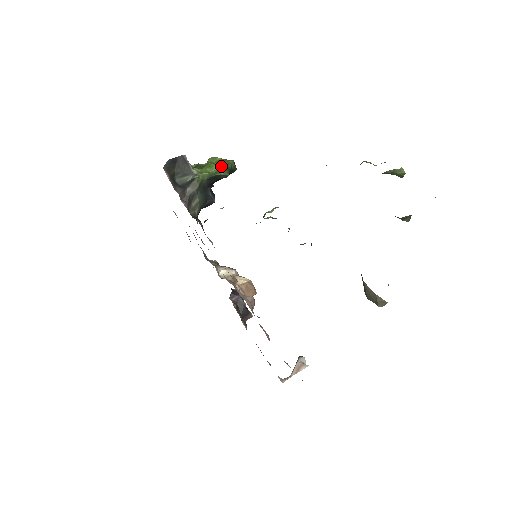
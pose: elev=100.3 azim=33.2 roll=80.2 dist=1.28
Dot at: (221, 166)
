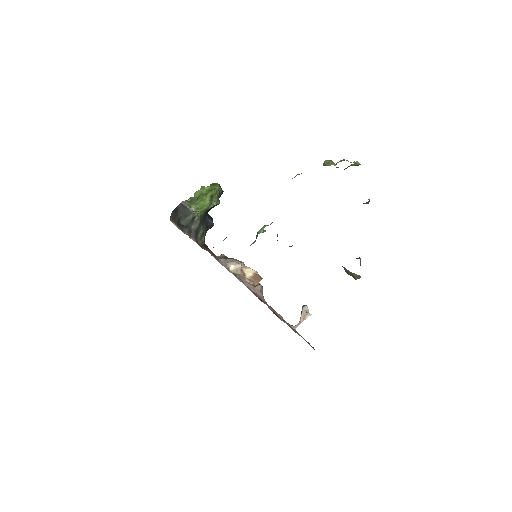
Dot at: (212, 197)
